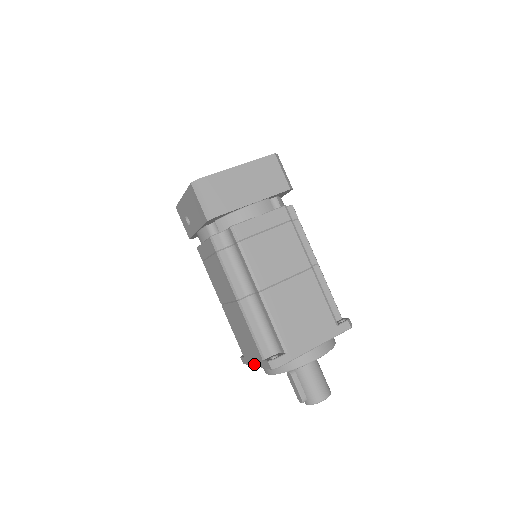
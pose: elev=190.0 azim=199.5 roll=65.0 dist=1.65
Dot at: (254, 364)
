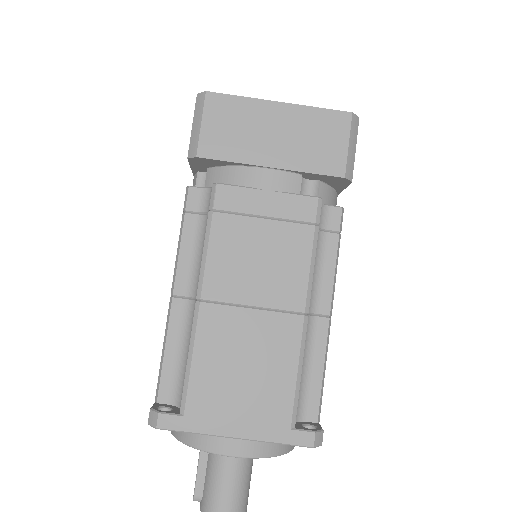
Dot at: occluded
